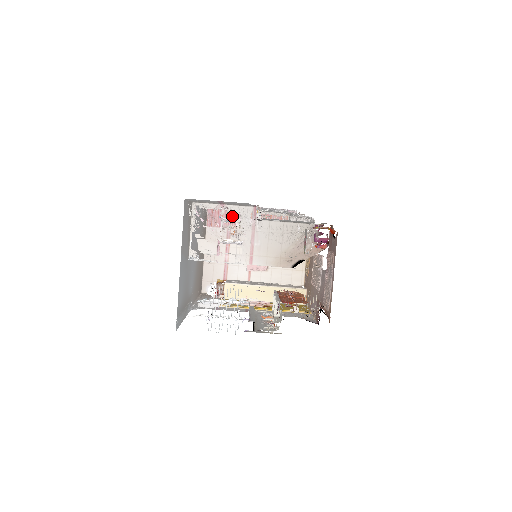
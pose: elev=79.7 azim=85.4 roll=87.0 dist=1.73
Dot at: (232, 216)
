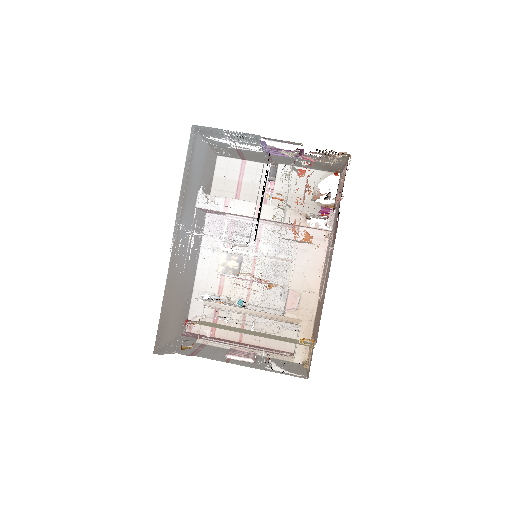
Dot at: occluded
